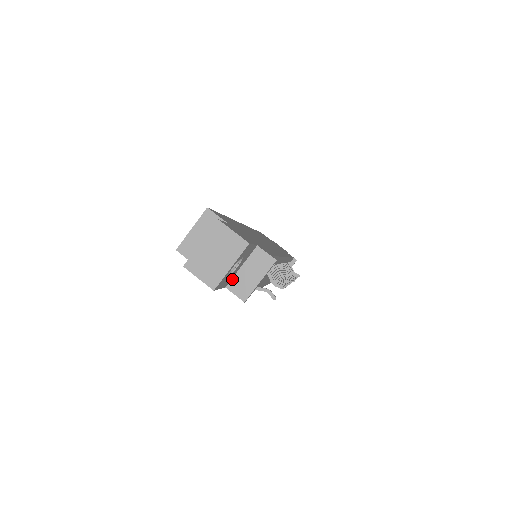
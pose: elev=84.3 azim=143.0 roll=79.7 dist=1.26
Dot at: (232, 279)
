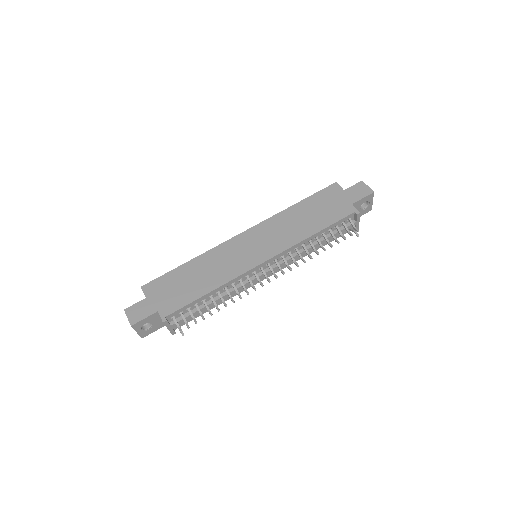
Dot at: occluded
